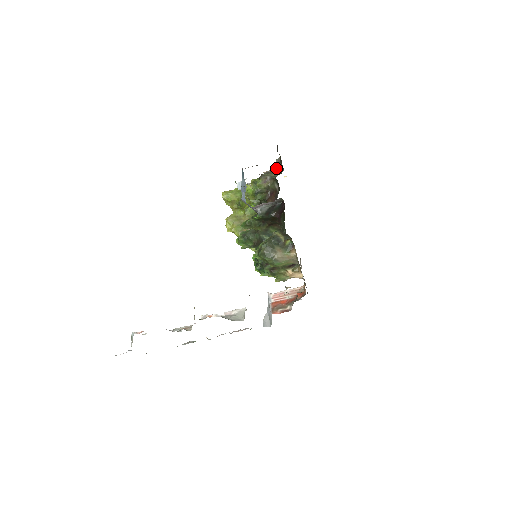
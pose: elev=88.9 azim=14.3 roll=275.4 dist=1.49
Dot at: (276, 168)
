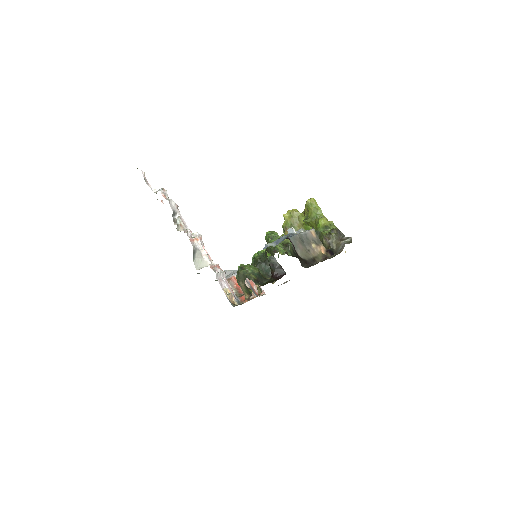
Dot at: (340, 245)
